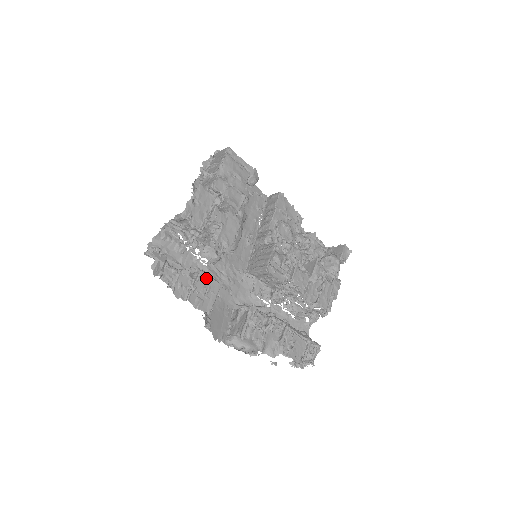
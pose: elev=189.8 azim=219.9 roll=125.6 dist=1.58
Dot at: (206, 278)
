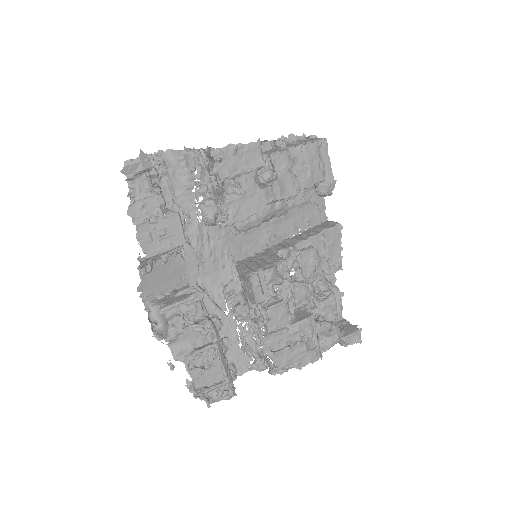
Dot at: (176, 223)
